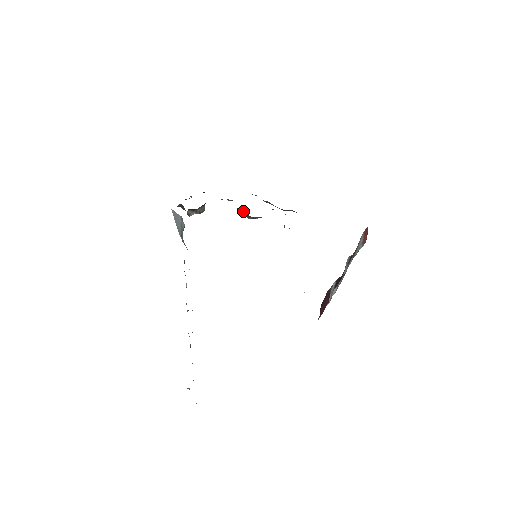
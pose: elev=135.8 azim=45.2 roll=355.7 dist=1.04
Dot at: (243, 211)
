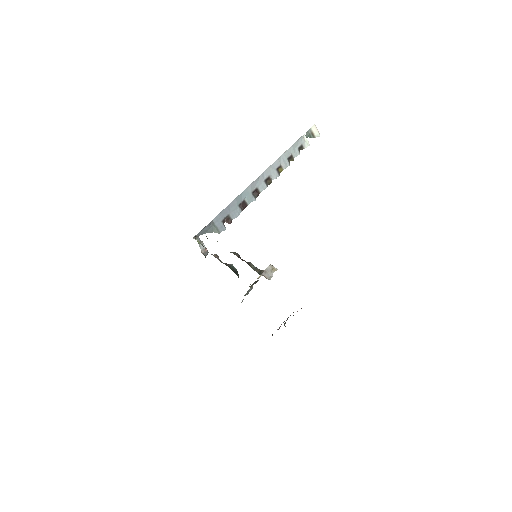
Dot at: occluded
